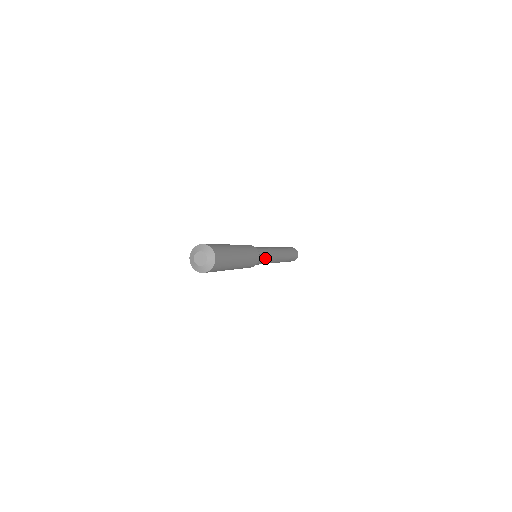
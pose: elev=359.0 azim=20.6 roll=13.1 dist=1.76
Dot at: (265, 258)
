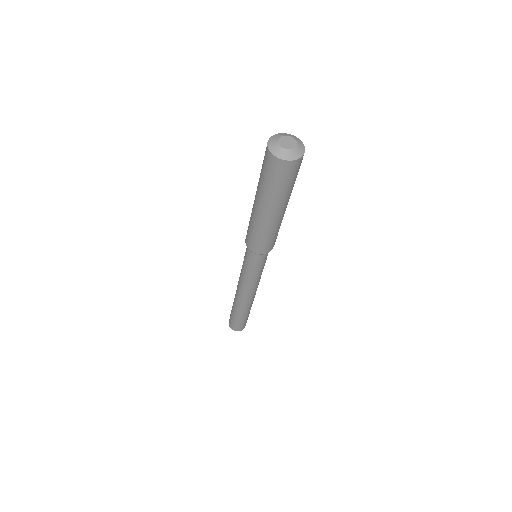
Dot at: (264, 264)
